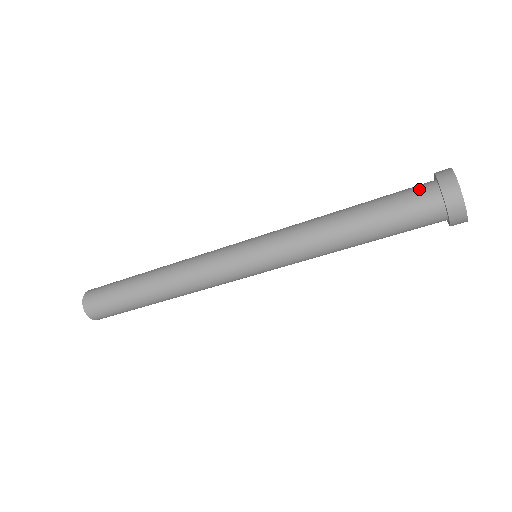
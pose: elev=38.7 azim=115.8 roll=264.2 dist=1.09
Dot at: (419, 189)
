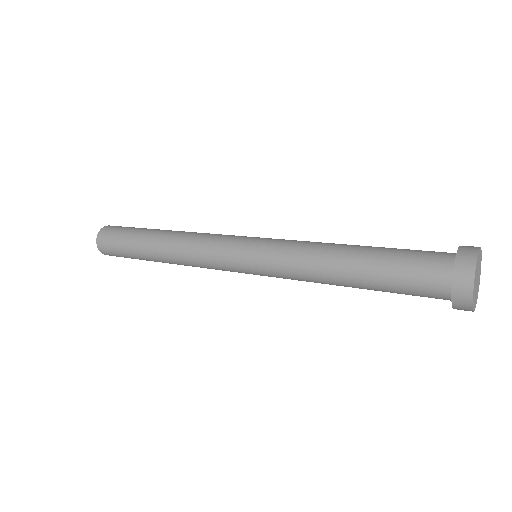
Dot at: (430, 282)
